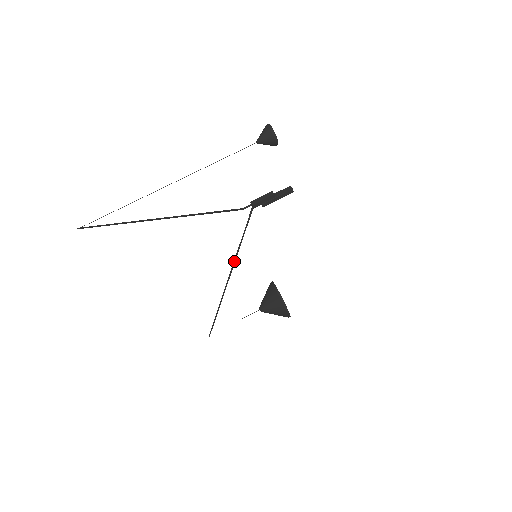
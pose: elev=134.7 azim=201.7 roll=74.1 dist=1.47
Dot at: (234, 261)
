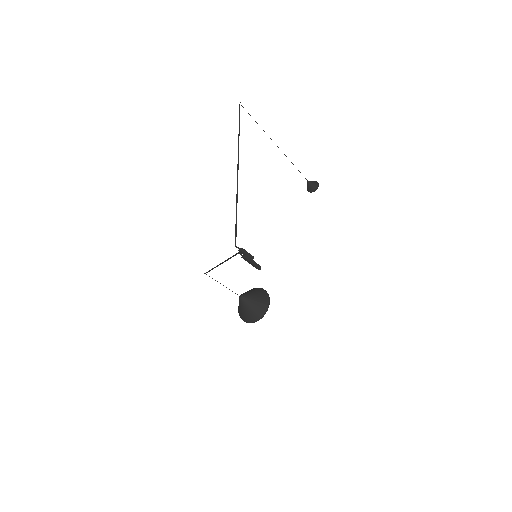
Dot at: (227, 259)
